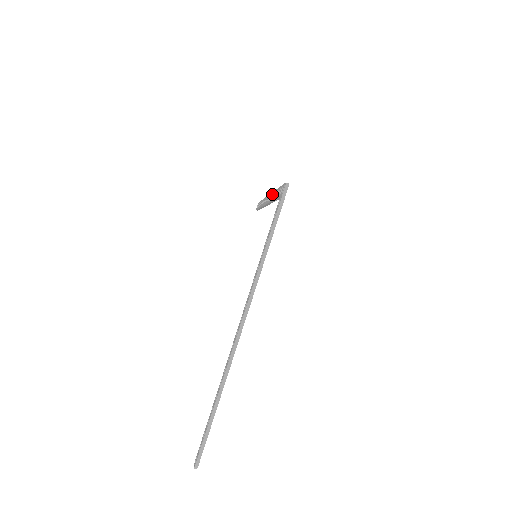
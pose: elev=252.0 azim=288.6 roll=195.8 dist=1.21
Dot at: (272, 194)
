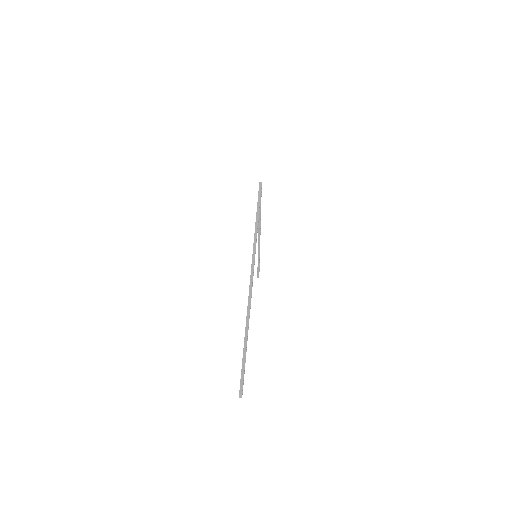
Dot at: occluded
